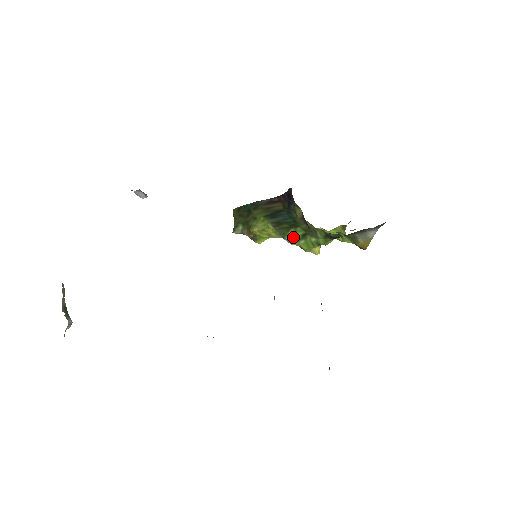
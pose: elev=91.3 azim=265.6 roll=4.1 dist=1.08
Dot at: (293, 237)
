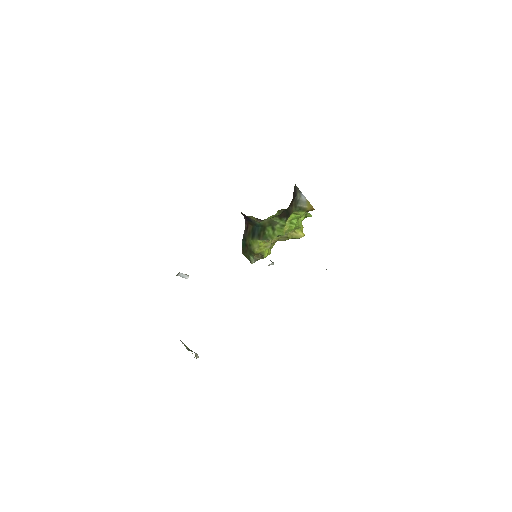
Dot at: (270, 235)
